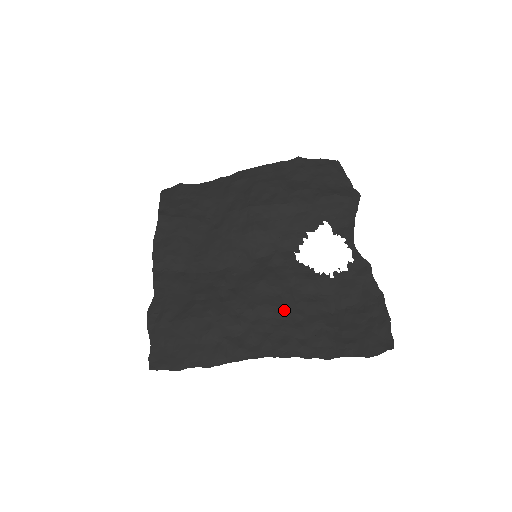
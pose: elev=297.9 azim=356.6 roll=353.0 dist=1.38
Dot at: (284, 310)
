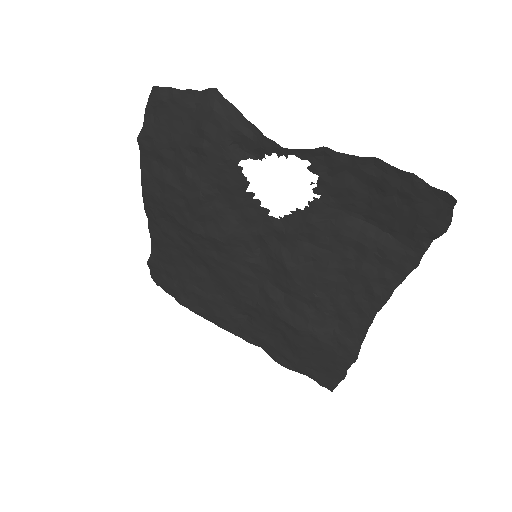
Dot at: (333, 269)
